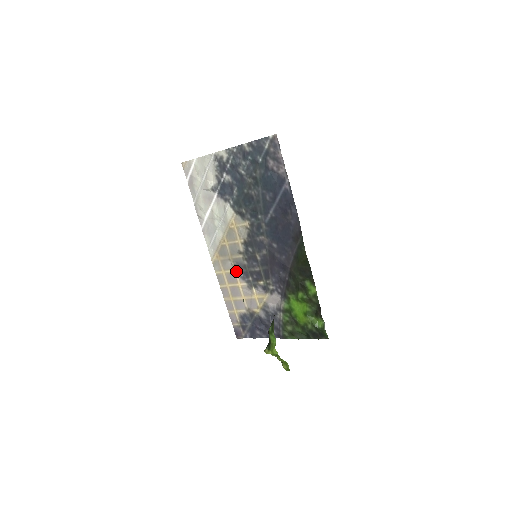
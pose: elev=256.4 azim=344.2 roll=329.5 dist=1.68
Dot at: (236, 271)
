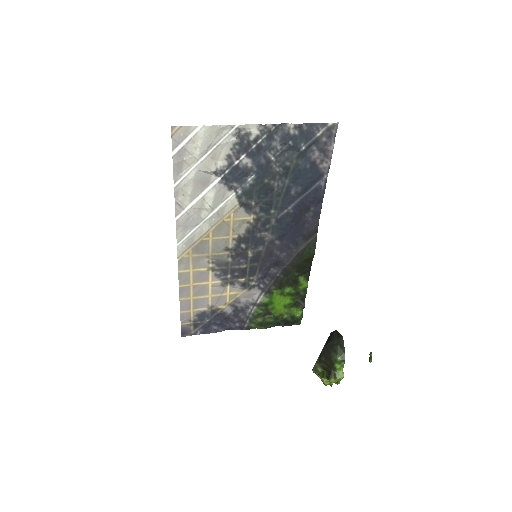
Dot at: (212, 269)
